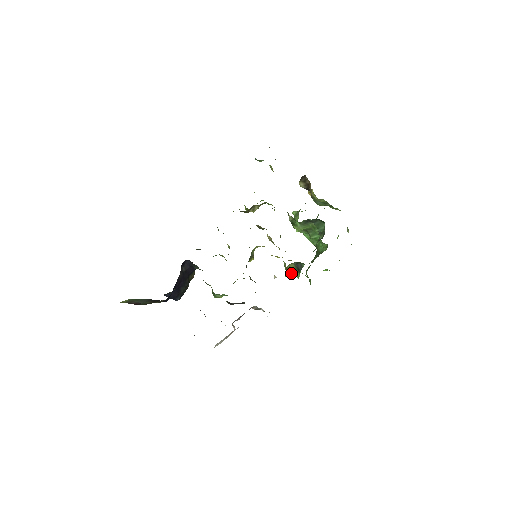
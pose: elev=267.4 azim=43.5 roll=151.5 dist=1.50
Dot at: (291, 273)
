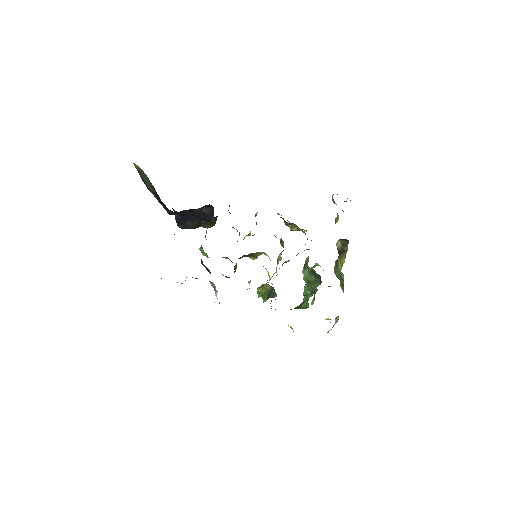
Dot at: (263, 293)
